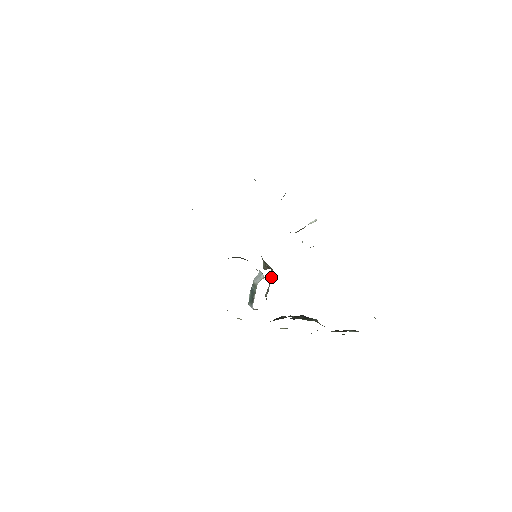
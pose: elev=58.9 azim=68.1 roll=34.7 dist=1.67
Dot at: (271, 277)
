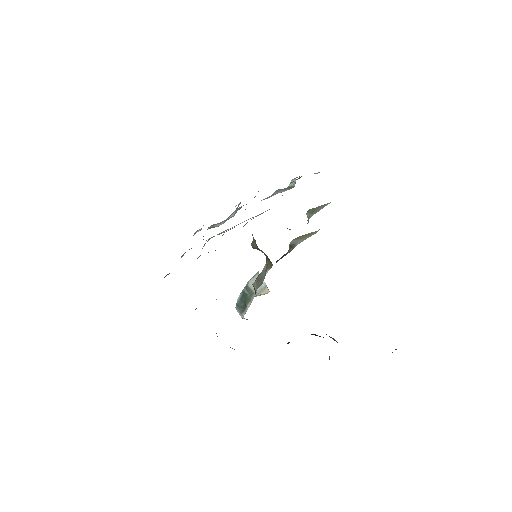
Dot at: (265, 265)
